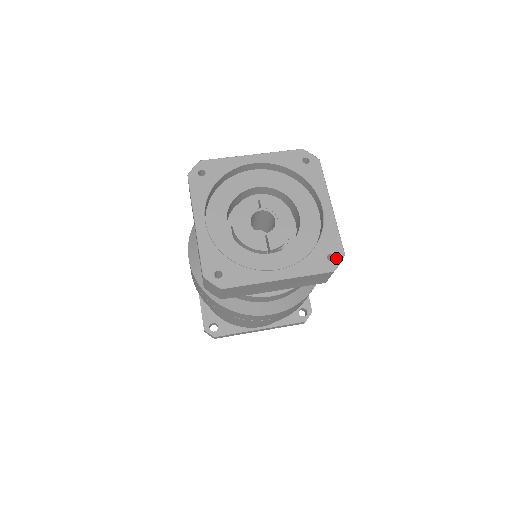
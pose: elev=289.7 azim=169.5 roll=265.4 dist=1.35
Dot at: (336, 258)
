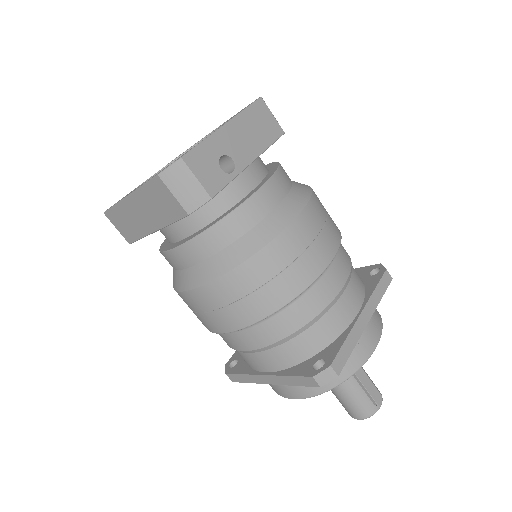
Dot at: (172, 163)
